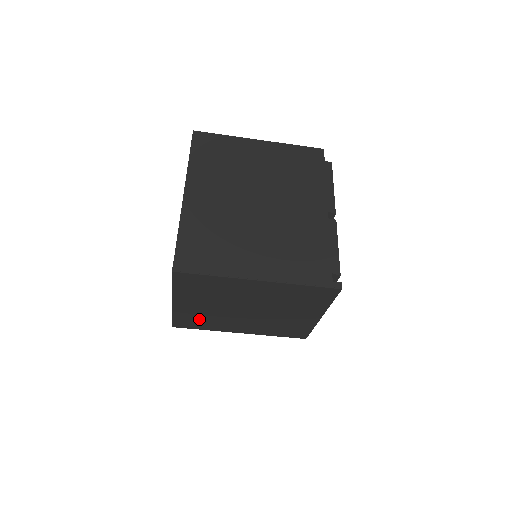
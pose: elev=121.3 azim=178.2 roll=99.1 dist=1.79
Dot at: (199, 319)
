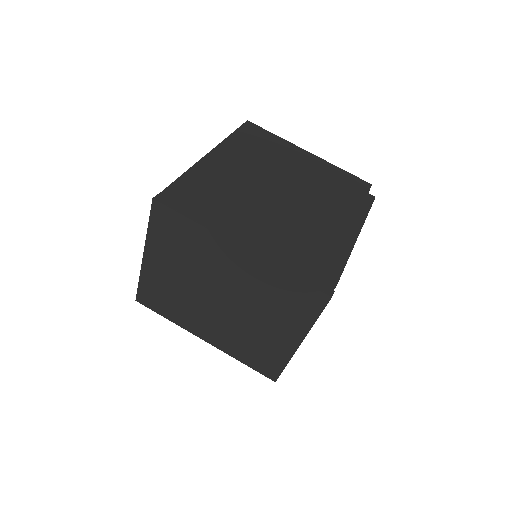
Dot at: (165, 296)
